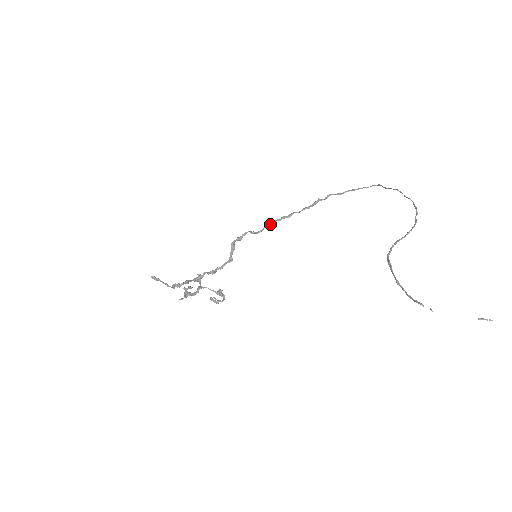
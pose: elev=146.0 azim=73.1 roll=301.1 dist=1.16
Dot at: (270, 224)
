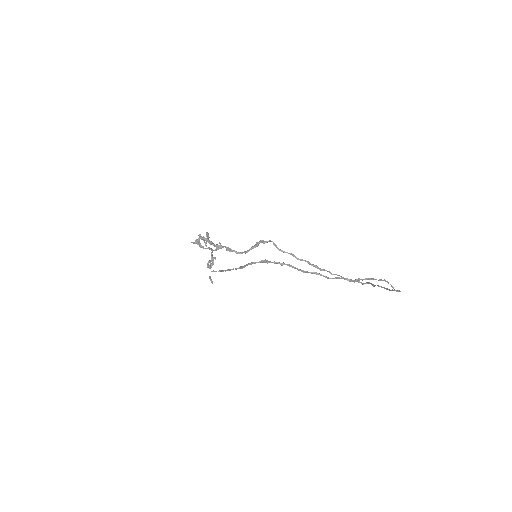
Dot at: (298, 258)
